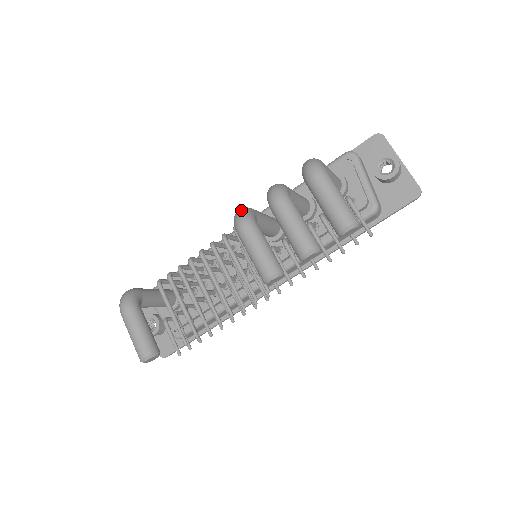
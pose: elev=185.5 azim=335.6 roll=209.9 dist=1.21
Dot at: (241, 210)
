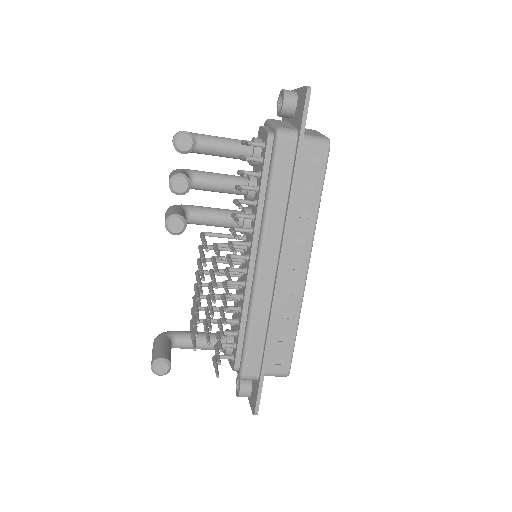
Dot at: occluded
